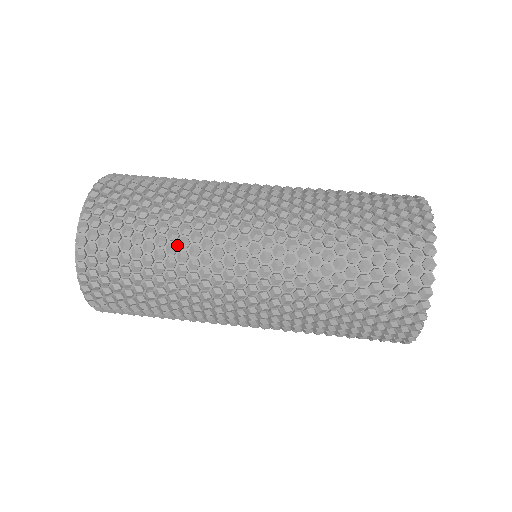
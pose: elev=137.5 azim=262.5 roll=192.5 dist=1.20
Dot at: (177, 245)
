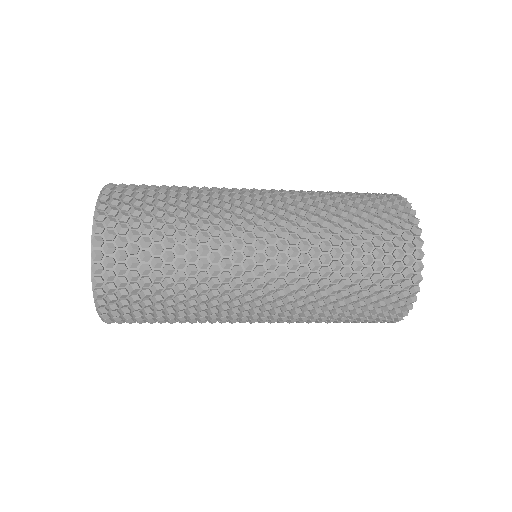
Dot at: occluded
